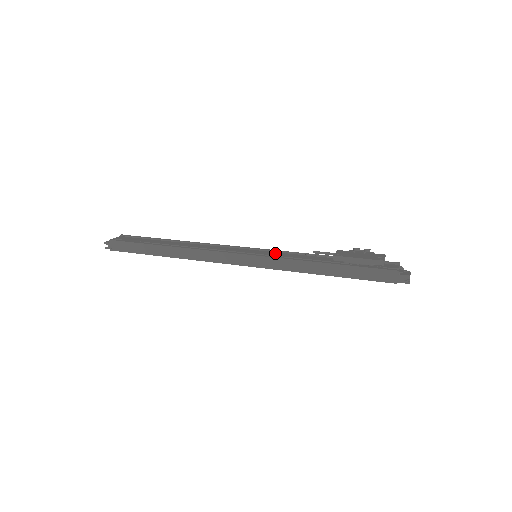
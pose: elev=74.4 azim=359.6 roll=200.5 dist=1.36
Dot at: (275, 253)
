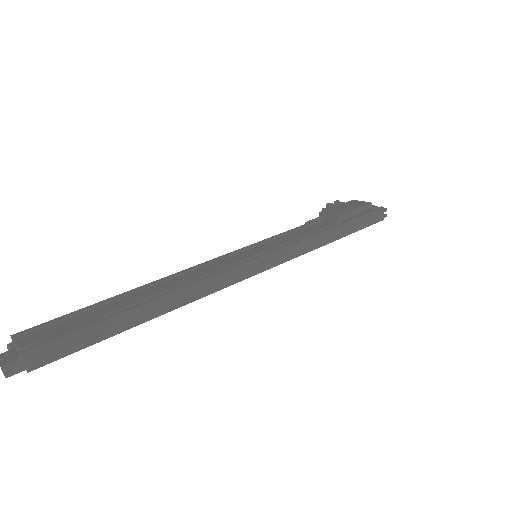
Dot at: (275, 242)
